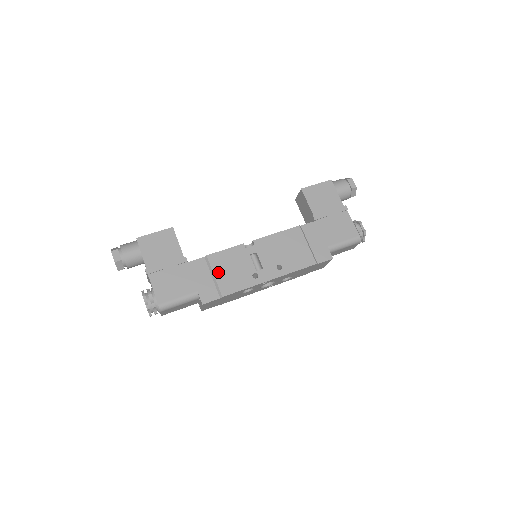
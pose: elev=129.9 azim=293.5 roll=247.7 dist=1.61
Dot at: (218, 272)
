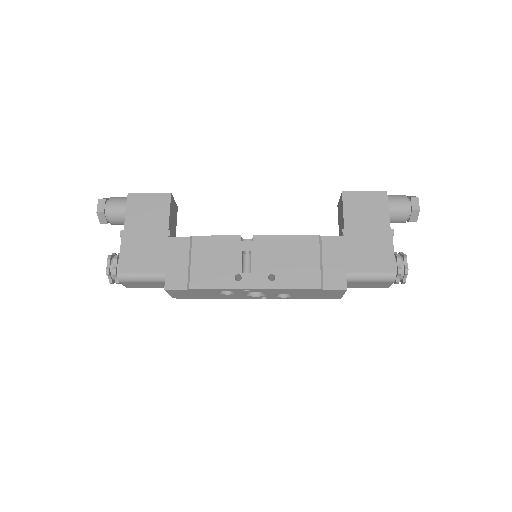
Dot at: (197, 259)
